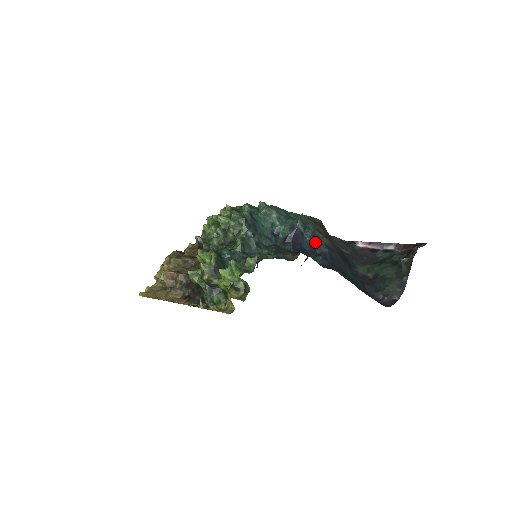
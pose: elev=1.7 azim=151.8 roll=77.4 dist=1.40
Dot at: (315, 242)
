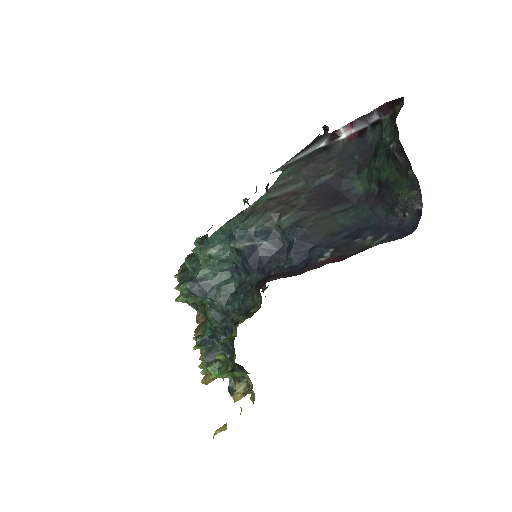
Dot at: (275, 234)
